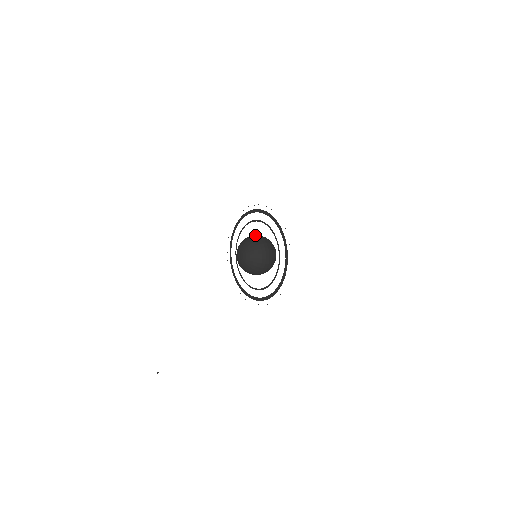
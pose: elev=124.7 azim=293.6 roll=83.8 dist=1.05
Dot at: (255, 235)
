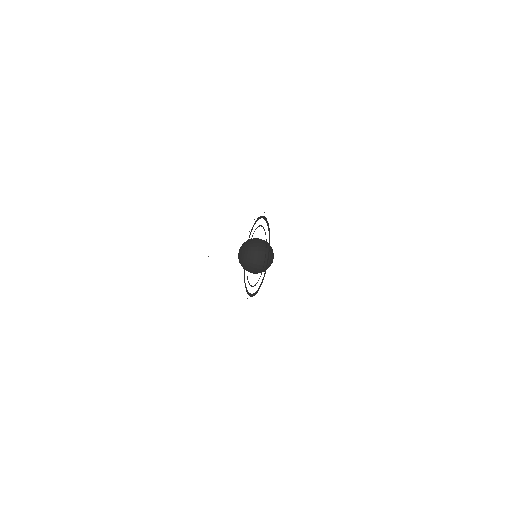
Dot at: (259, 242)
